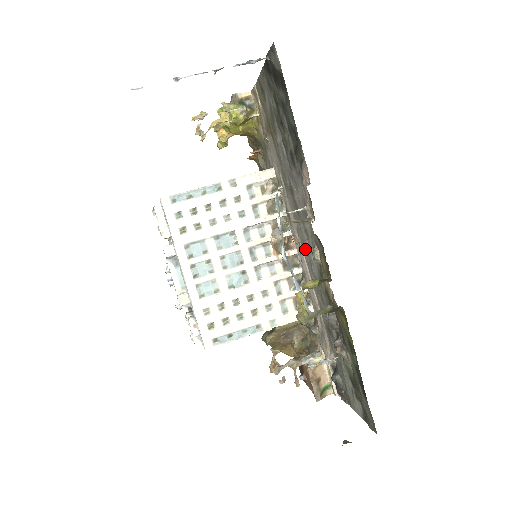
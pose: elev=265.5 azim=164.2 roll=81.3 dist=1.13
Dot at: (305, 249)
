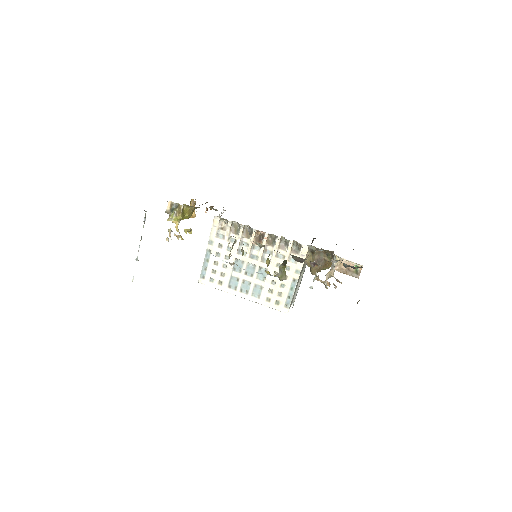
Dot at: occluded
